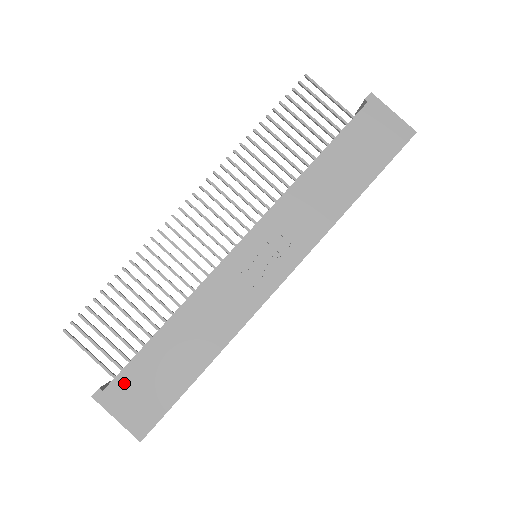
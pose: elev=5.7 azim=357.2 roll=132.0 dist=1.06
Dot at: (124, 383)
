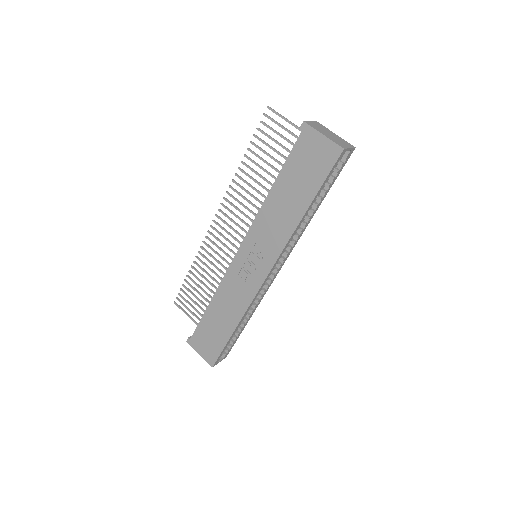
Dot at: (198, 336)
